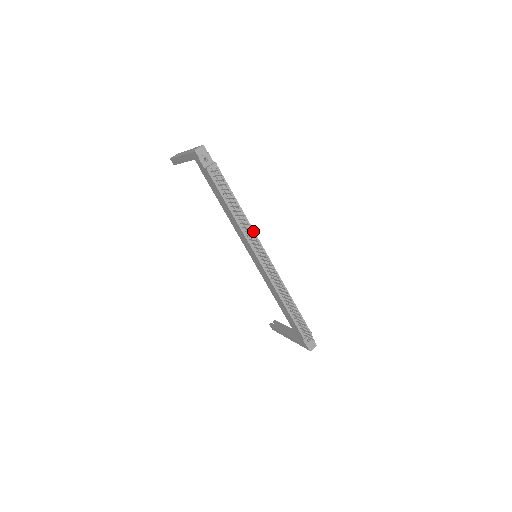
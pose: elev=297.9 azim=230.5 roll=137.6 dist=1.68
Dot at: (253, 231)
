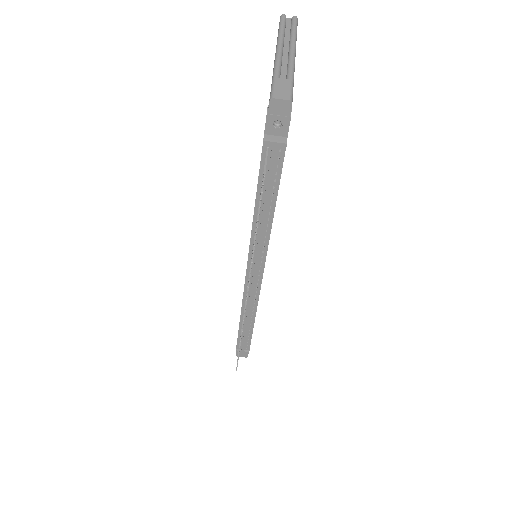
Dot at: (267, 247)
